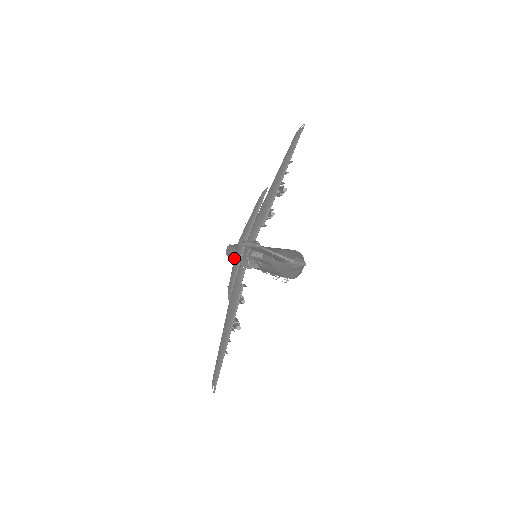
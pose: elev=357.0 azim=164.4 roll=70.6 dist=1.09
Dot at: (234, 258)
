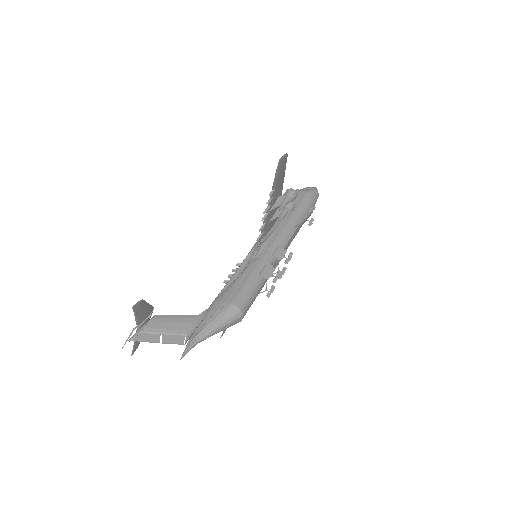
Dot at: (147, 320)
